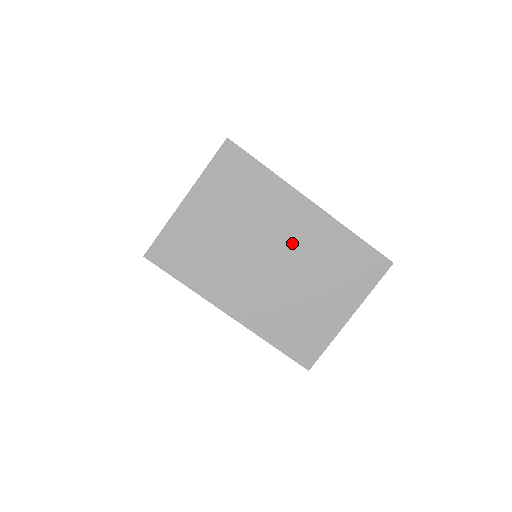
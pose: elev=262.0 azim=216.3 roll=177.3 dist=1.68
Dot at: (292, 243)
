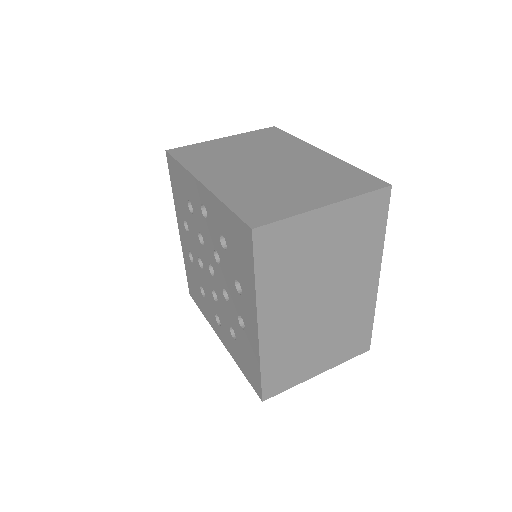
Dot at: (292, 162)
